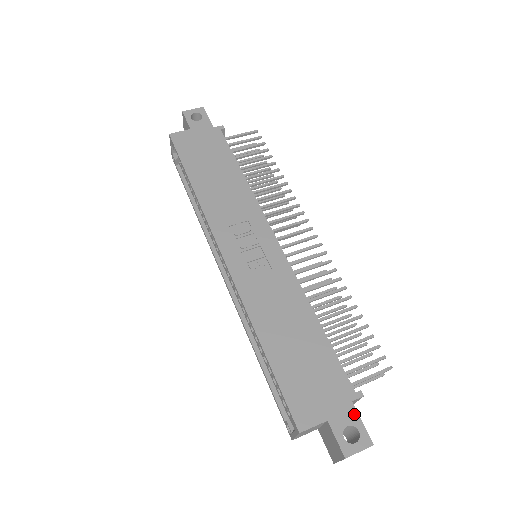
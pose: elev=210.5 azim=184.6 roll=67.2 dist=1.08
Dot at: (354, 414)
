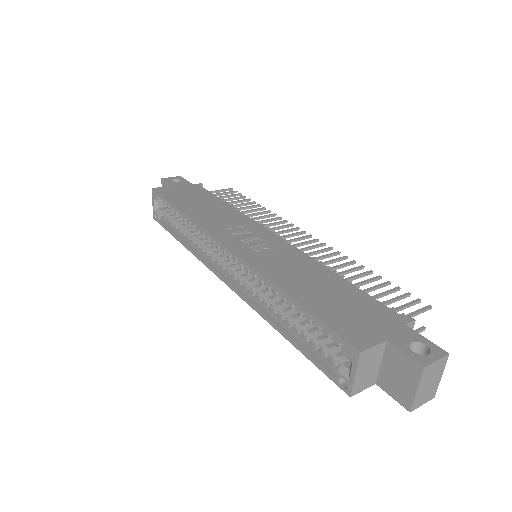
Dot at: (413, 333)
